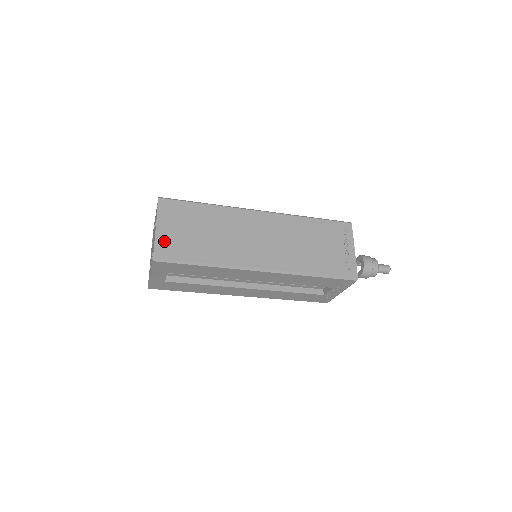
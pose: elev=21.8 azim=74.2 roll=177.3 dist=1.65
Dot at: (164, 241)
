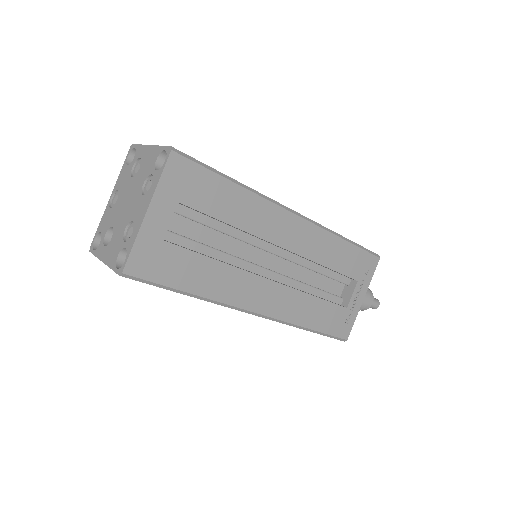
Dot at: occluded
